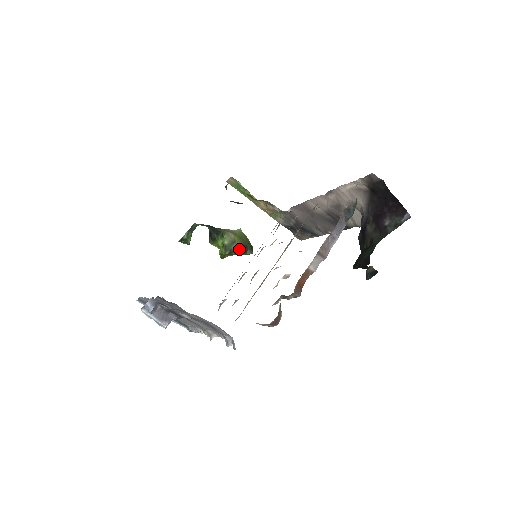
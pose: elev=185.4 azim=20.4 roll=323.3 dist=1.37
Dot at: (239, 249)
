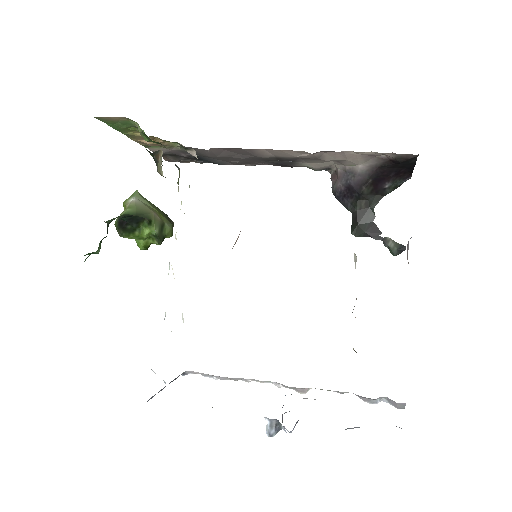
Dot at: (170, 231)
